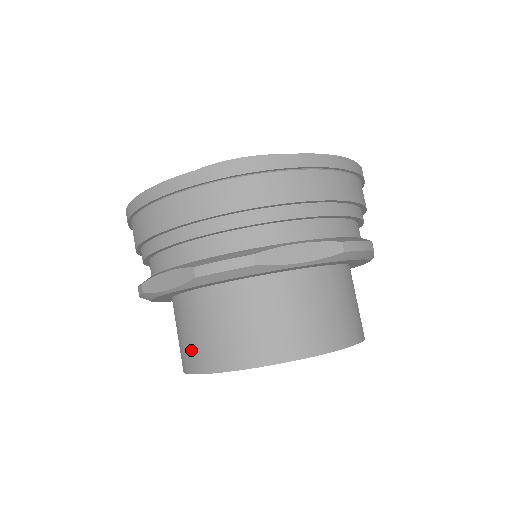
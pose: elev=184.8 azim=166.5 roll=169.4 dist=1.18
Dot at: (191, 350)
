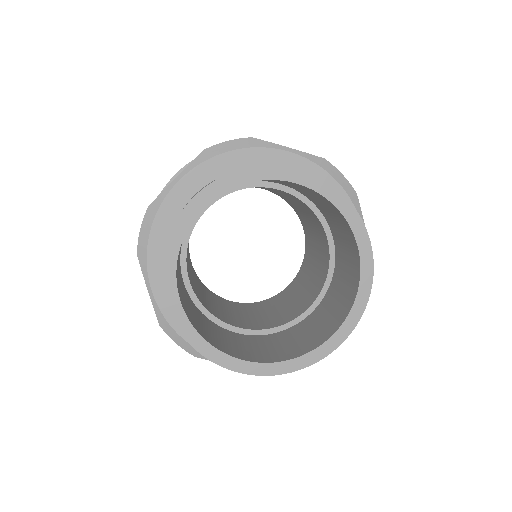
Dot at: occluded
